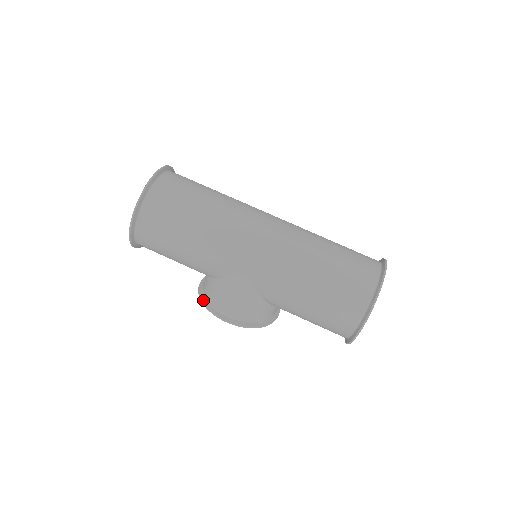
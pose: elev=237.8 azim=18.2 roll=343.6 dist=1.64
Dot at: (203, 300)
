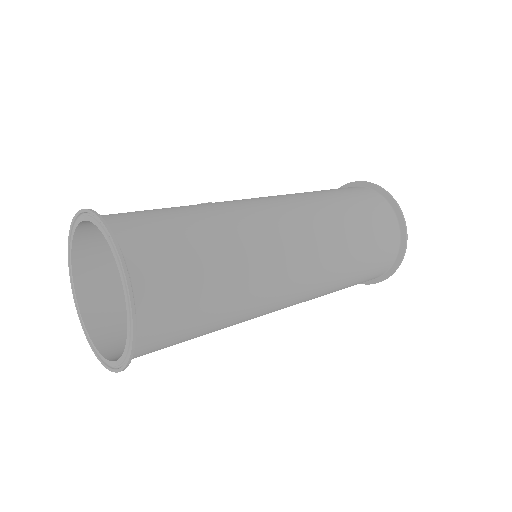
Dot at: occluded
